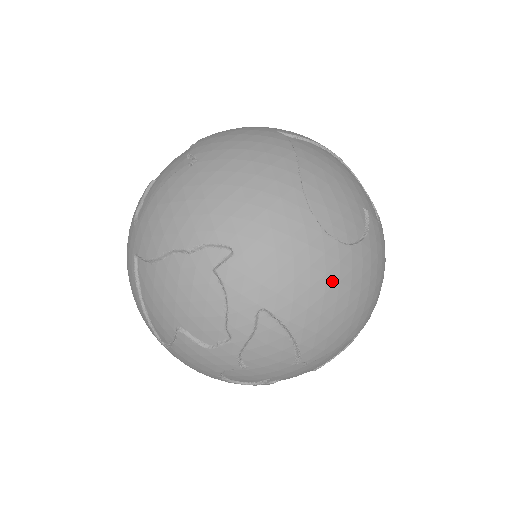
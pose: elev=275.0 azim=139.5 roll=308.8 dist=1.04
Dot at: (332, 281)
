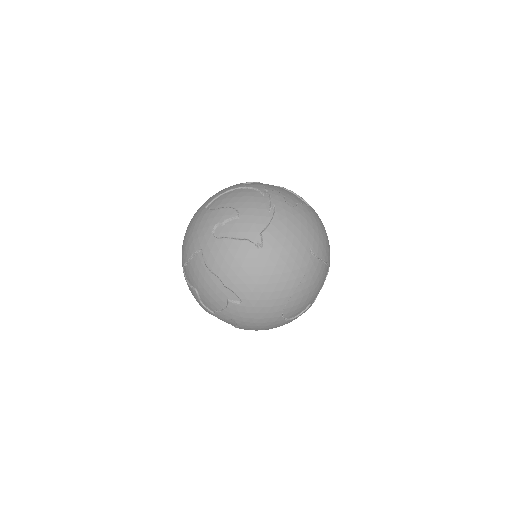
Dot at: (268, 327)
